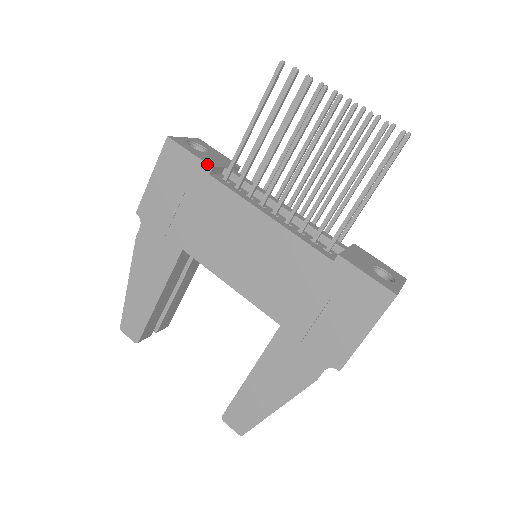
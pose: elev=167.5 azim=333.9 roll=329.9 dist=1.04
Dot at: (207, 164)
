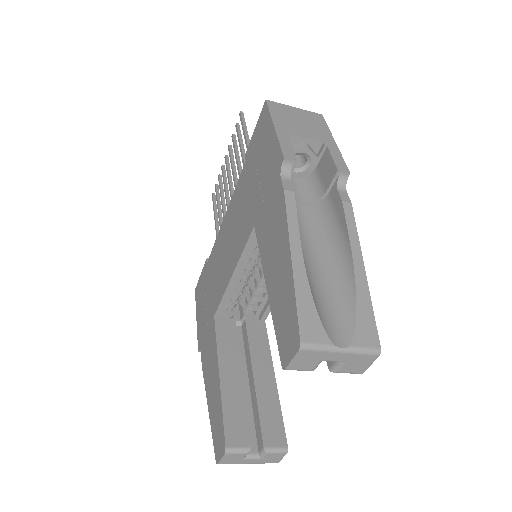
Dot at: (205, 262)
